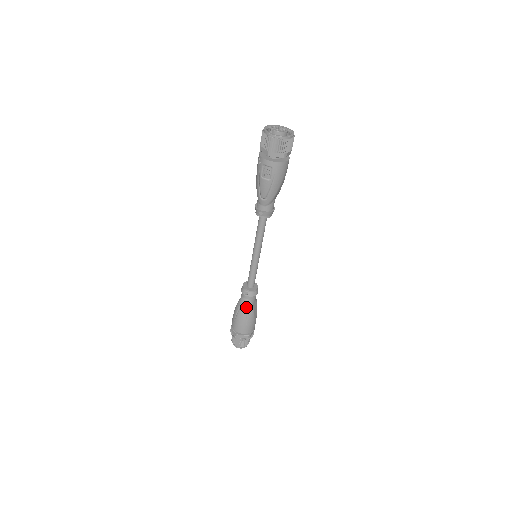
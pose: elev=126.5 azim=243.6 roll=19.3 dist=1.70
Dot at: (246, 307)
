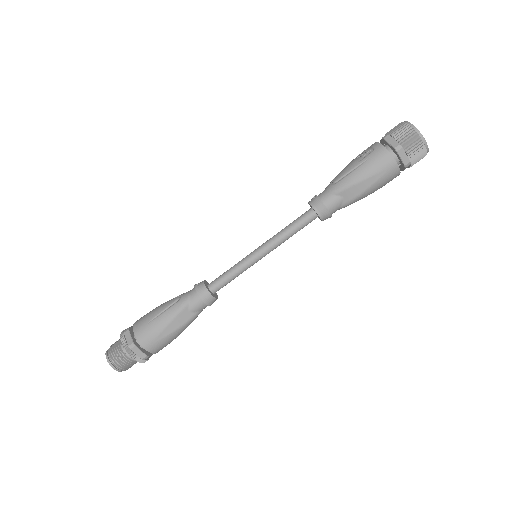
Dot at: (177, 301)
